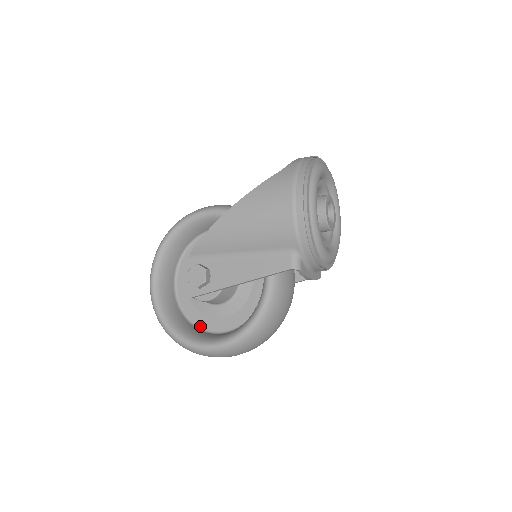
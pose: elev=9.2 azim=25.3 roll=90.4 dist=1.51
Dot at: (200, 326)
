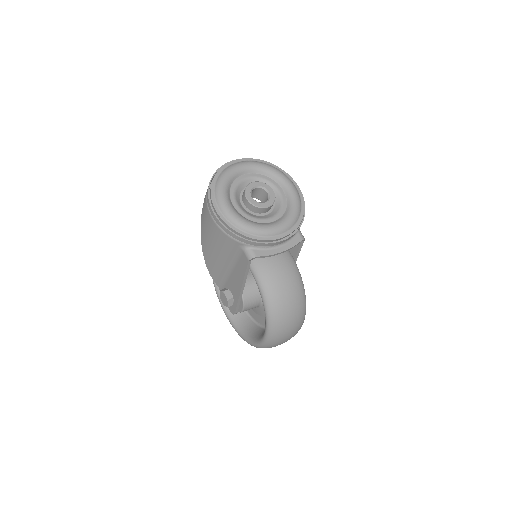
Dot at: occluded
